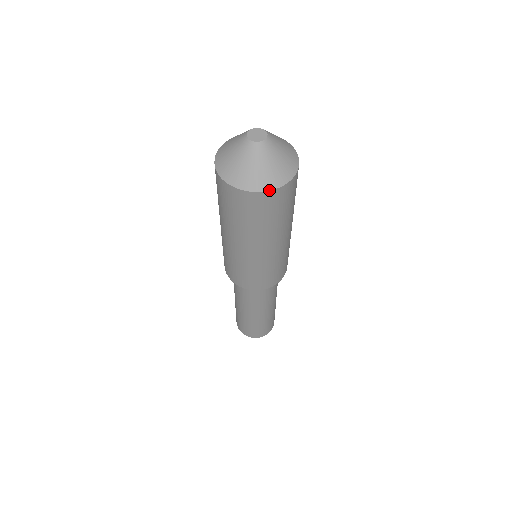
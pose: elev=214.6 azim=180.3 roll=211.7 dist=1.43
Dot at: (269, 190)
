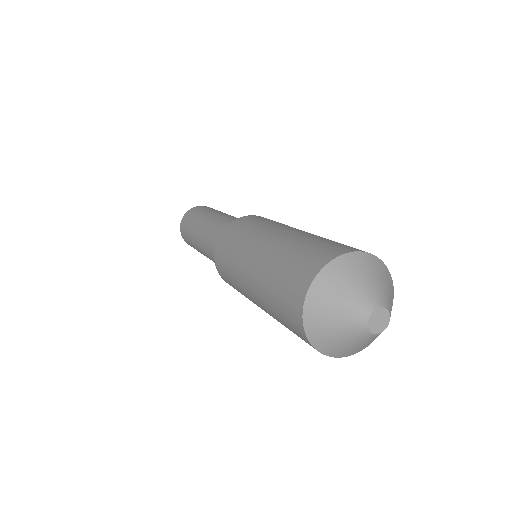
Dot at: occluded
